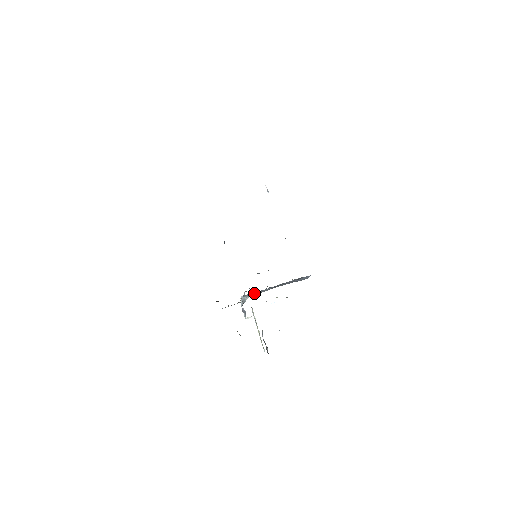
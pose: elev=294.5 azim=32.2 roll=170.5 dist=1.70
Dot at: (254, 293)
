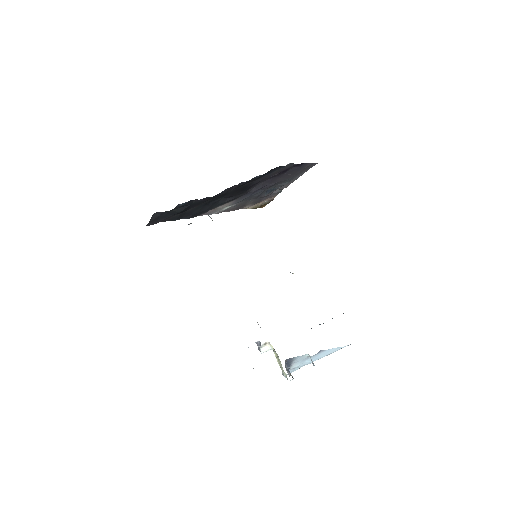
Dot at: occluded
